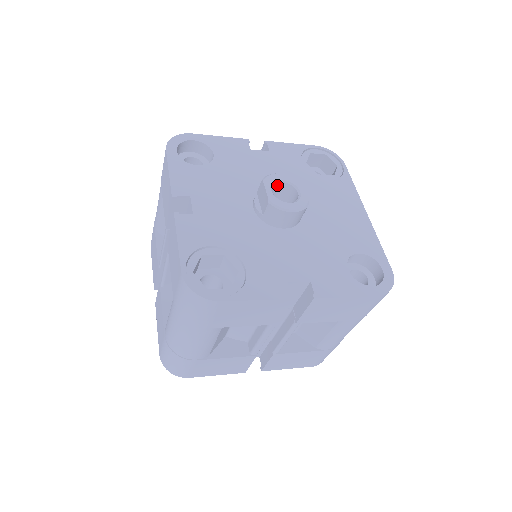
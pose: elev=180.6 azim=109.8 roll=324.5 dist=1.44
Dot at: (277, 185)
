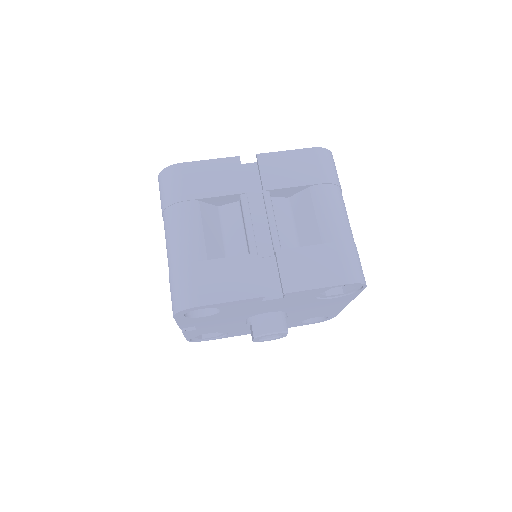
Dot at: occluded
